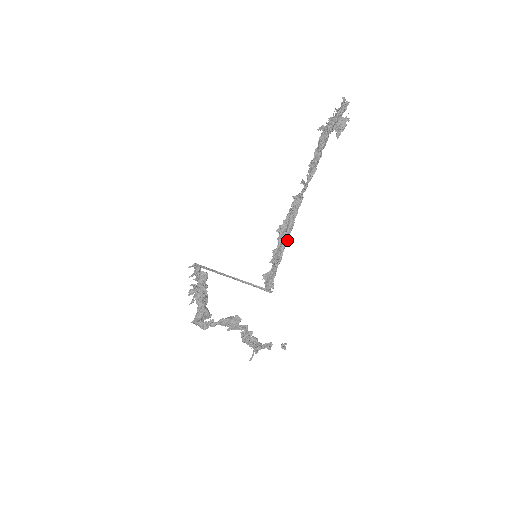
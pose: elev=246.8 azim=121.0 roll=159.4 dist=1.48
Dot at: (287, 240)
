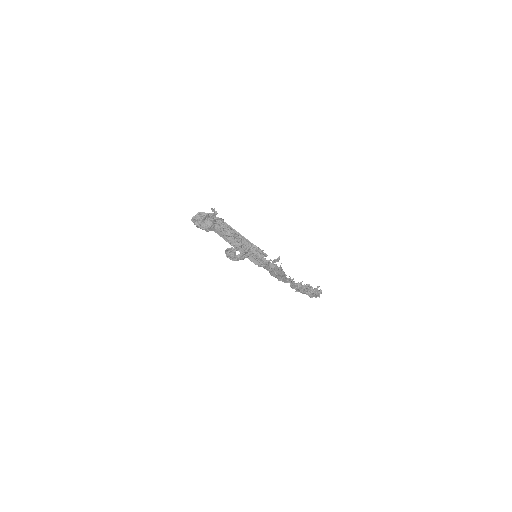
Dot at: (277, 274)
